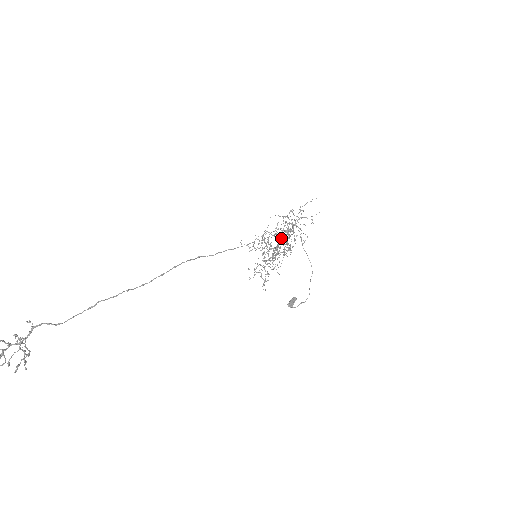
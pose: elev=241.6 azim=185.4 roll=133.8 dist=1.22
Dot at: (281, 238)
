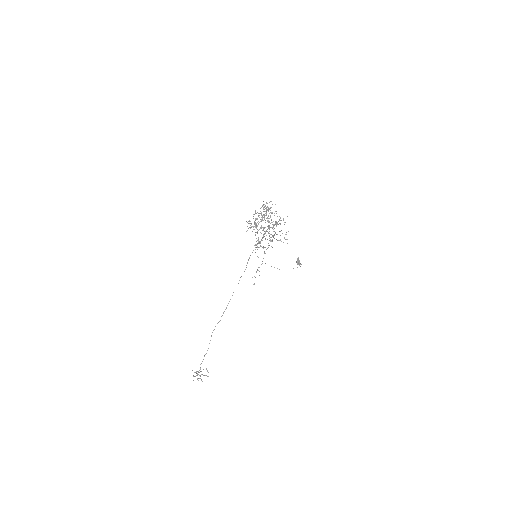
Dot at: (257, 244)
